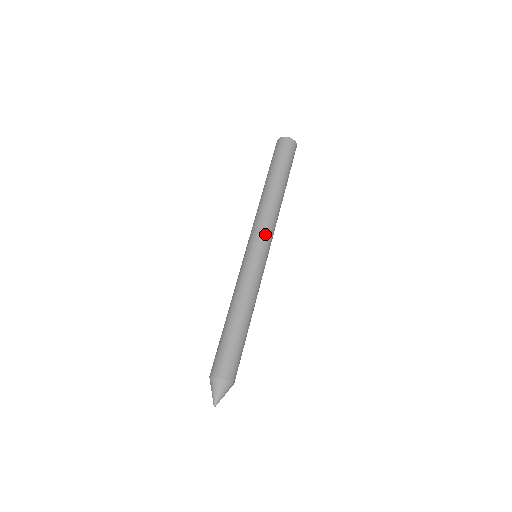
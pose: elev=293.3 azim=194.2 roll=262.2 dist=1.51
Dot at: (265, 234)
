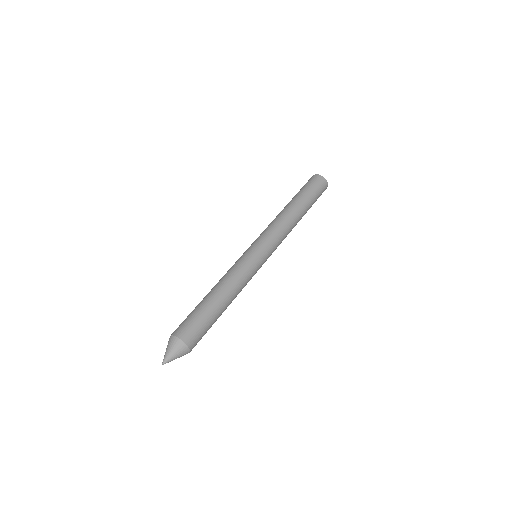
Dot at: (263, 235)
